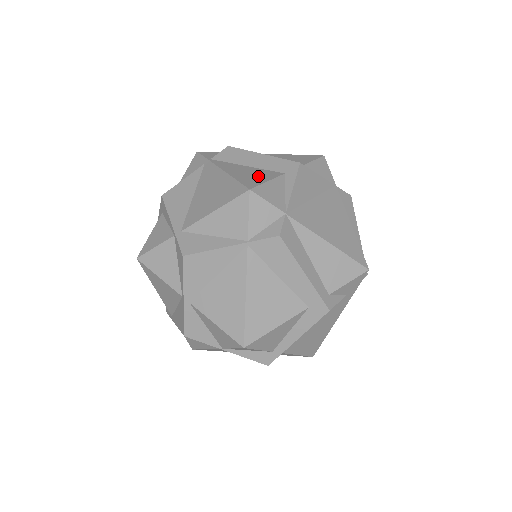
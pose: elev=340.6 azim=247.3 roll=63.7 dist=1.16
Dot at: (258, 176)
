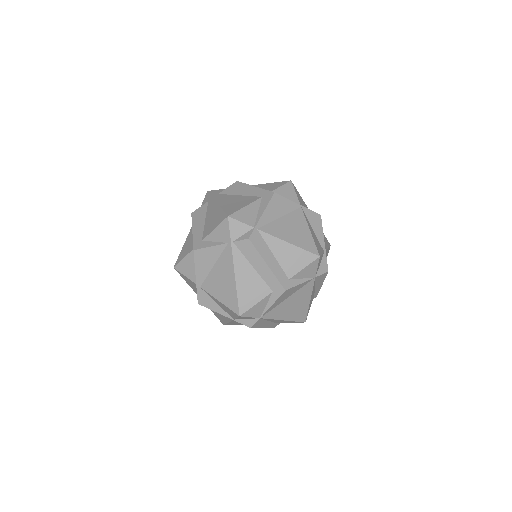
Dot at: (253, 293)
